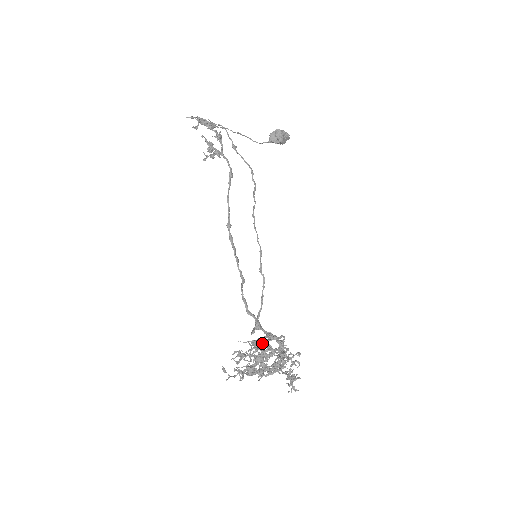
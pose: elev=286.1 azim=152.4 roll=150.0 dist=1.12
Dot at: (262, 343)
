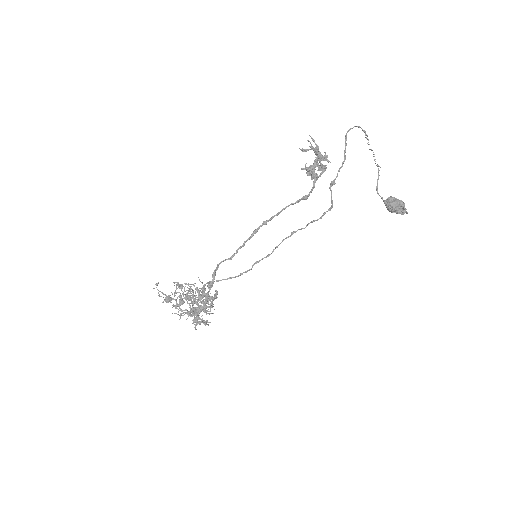
Dot at: (202, 293)
